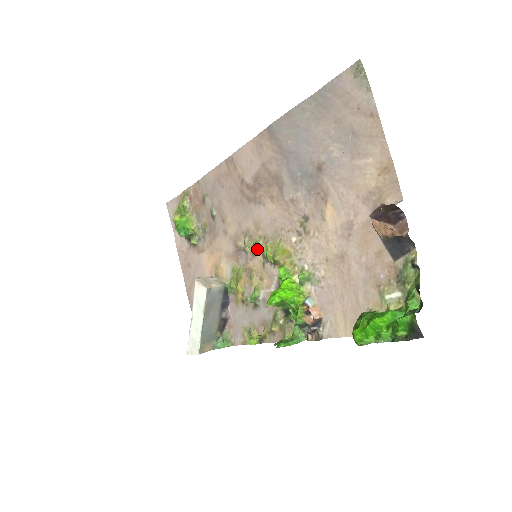
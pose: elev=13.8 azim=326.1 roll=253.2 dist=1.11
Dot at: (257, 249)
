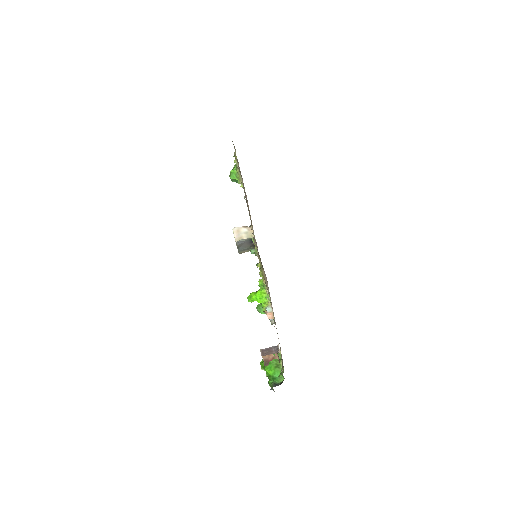
Dot at: (257, 253)
